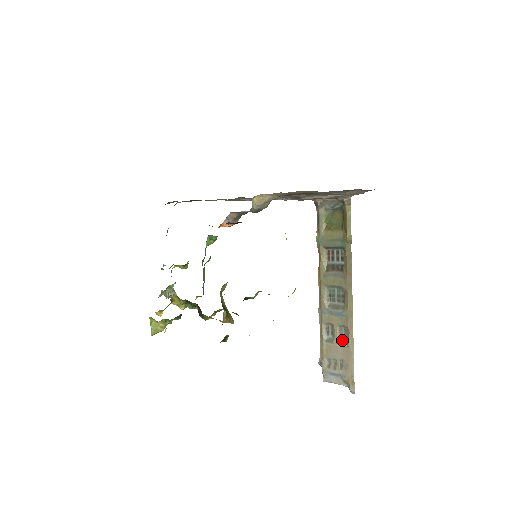
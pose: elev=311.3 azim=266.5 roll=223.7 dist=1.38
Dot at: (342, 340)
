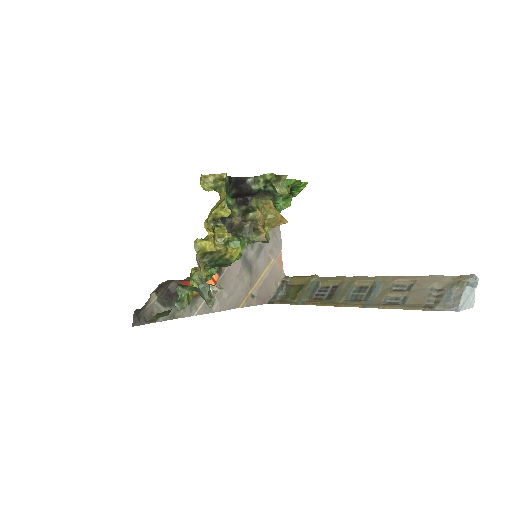
Dot at: (407, 289)
